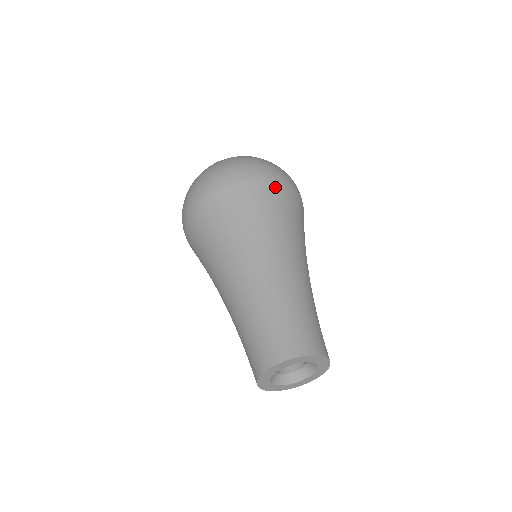
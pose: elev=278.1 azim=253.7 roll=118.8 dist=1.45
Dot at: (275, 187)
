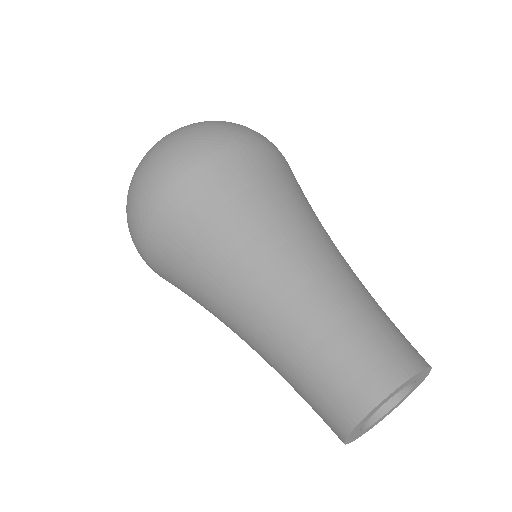
Dot at: (231, 156)
